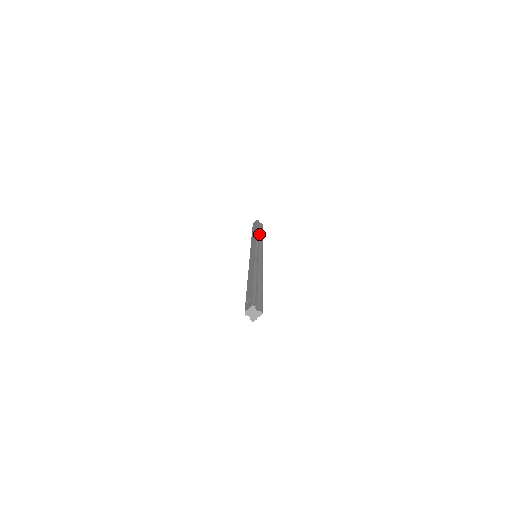
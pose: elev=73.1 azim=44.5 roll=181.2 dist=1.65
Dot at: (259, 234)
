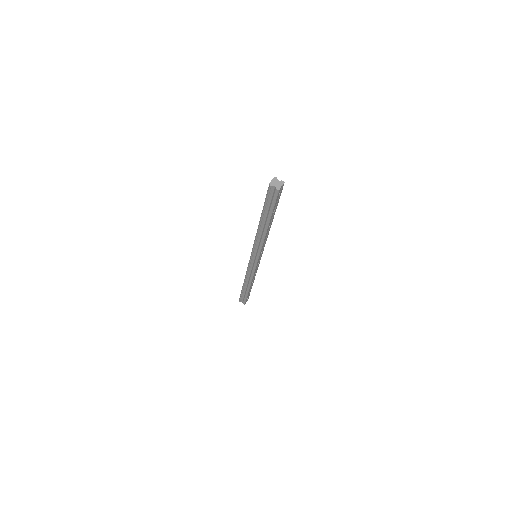
Dot at: occluded
